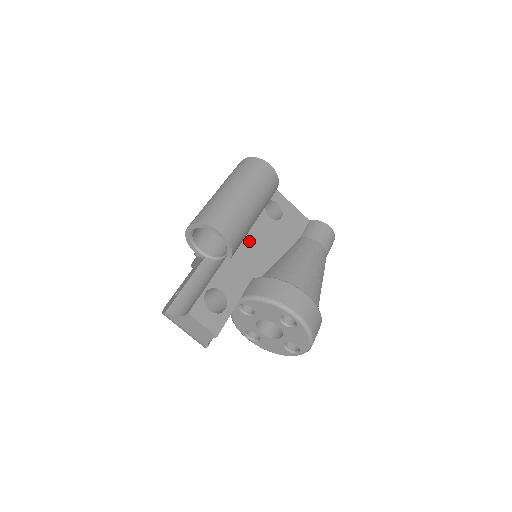
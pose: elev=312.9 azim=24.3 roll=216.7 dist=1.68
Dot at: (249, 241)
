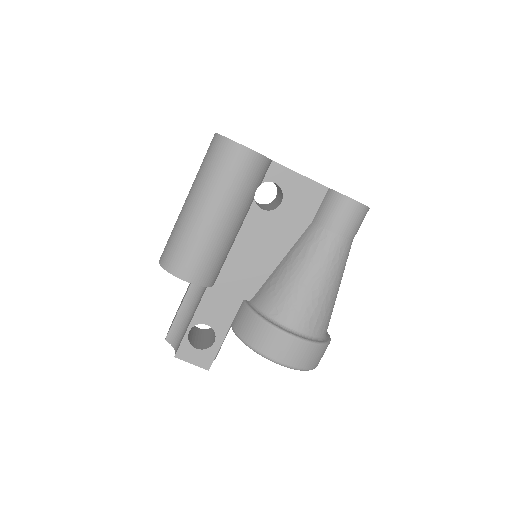
Dot at: (235, 255)
